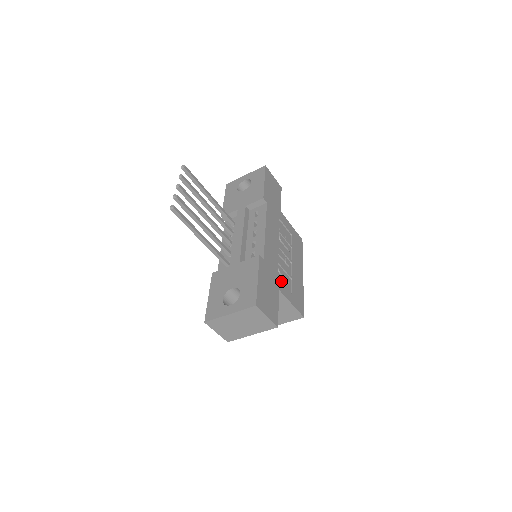
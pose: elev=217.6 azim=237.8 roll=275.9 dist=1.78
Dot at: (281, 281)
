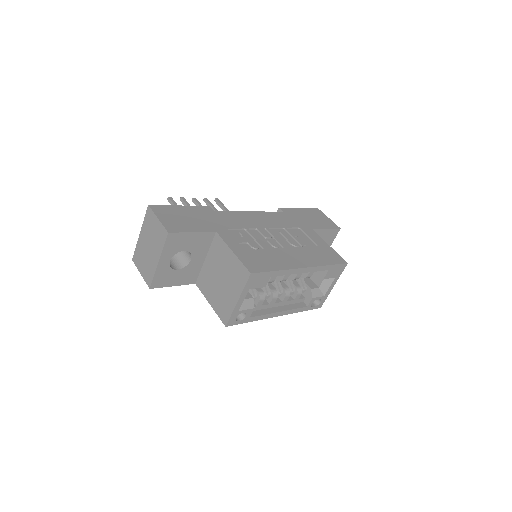
Dot at: (235, 237)
